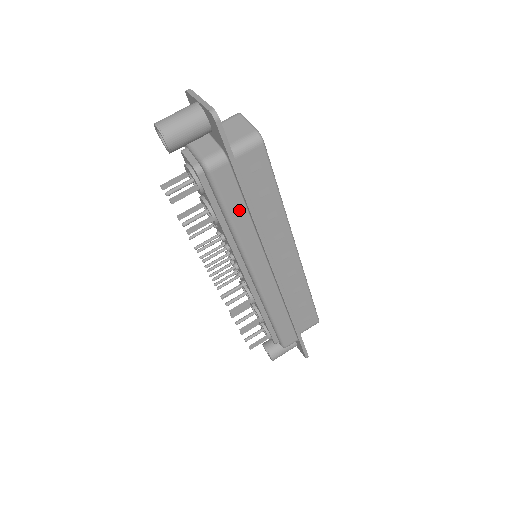
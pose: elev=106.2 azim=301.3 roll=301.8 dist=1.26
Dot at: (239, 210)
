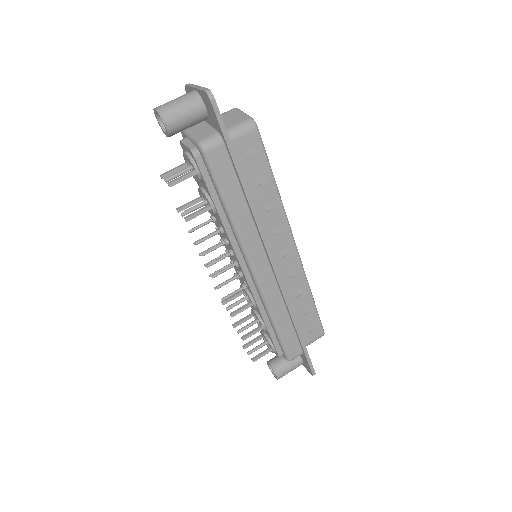
Dot at: (236, 196)
